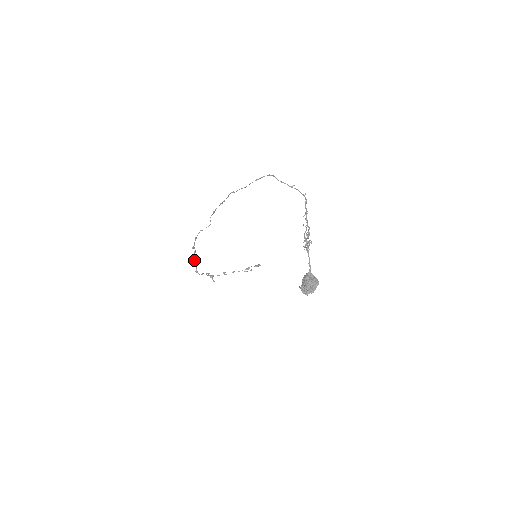
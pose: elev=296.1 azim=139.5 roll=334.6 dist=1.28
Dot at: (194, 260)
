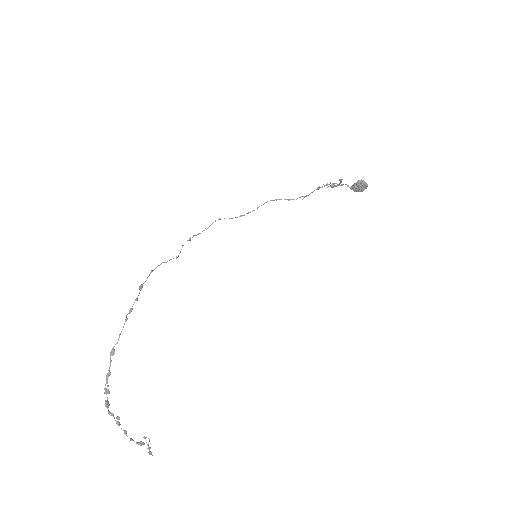
Dot at: (126, 317)
